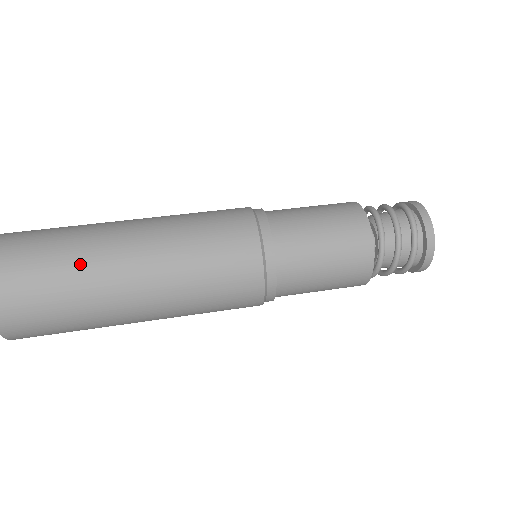
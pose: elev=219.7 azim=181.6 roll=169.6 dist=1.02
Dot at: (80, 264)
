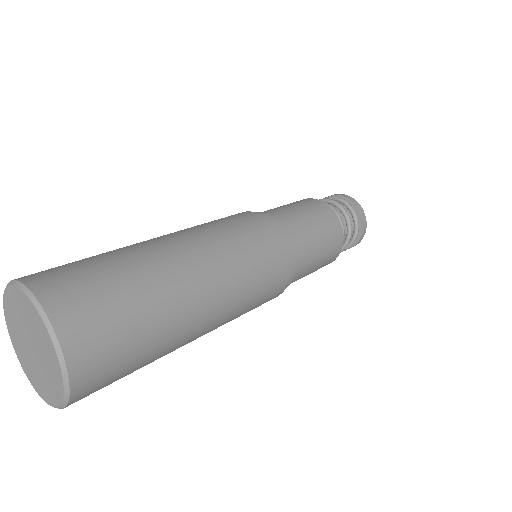
Dot at: (151, 281)
